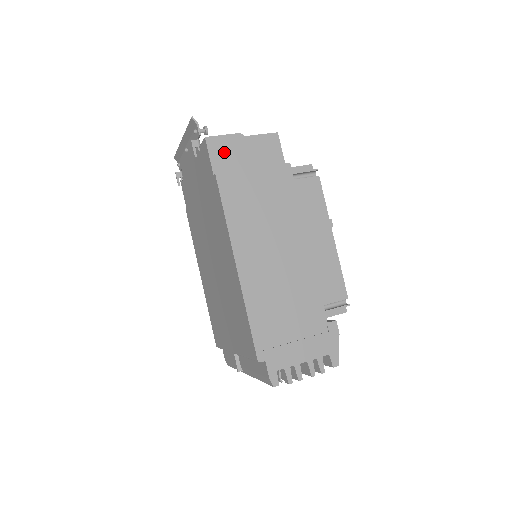
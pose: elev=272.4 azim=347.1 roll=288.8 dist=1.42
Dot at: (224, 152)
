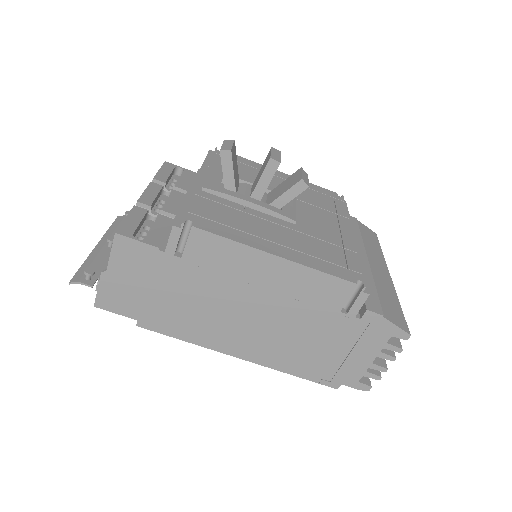
Dot at: (117, 299)
